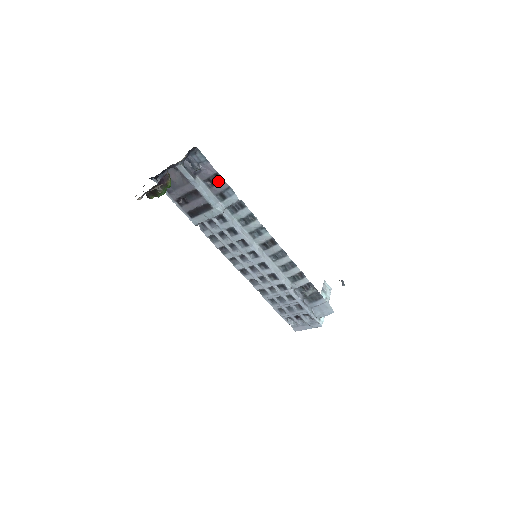
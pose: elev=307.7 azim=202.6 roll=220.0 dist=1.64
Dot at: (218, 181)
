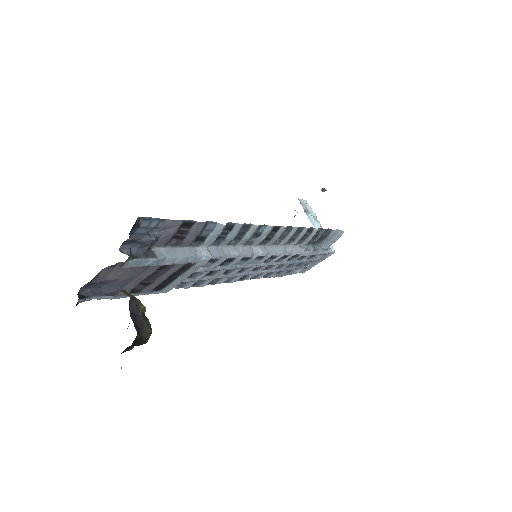
Dot at: (188, 229)
